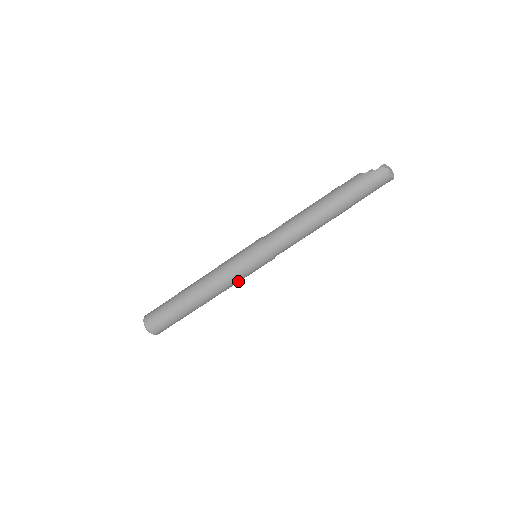
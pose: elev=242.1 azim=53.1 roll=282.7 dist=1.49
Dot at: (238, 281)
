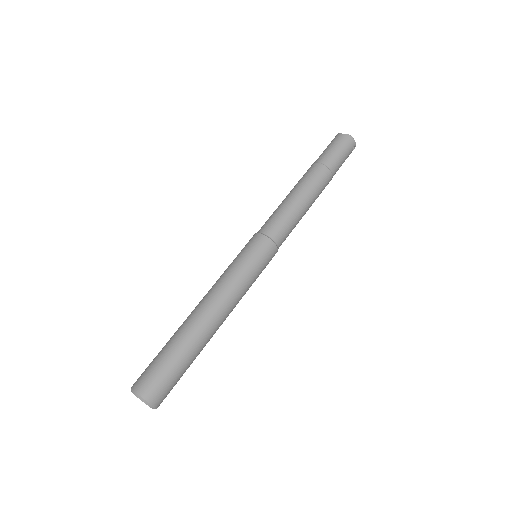
Dot at: (236, 277)
